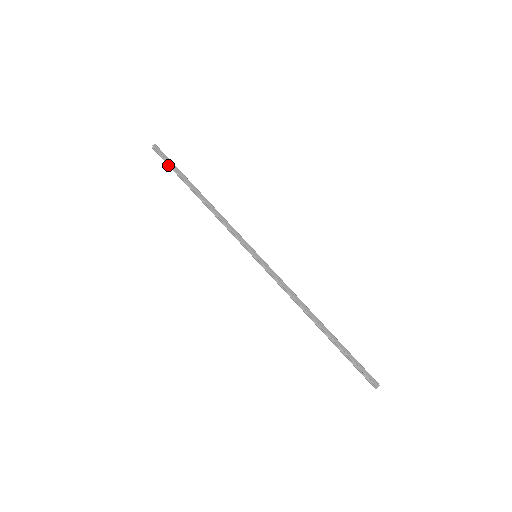
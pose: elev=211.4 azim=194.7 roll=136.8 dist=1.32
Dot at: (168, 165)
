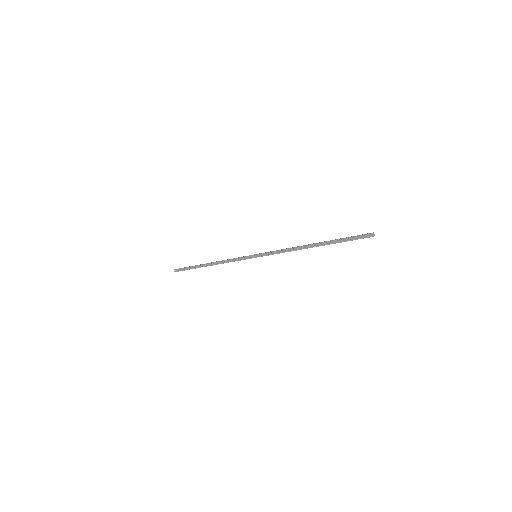
Dot at: occluded
